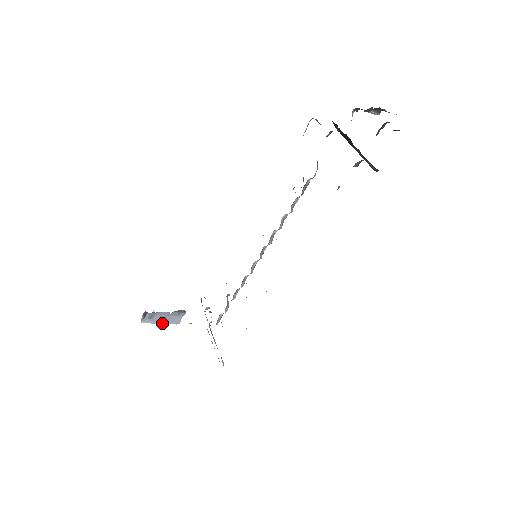
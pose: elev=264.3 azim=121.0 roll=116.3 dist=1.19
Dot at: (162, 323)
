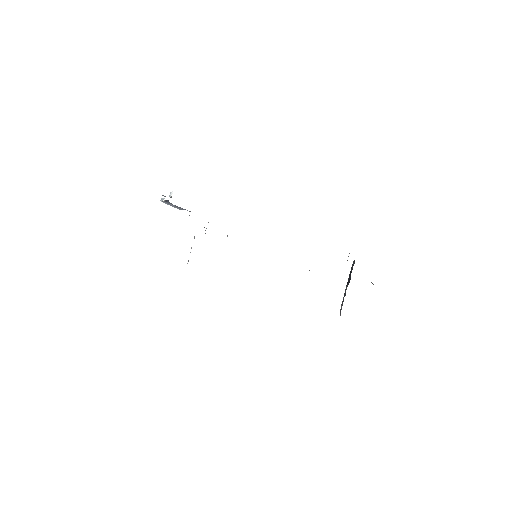
Dot at: (172, 206)
